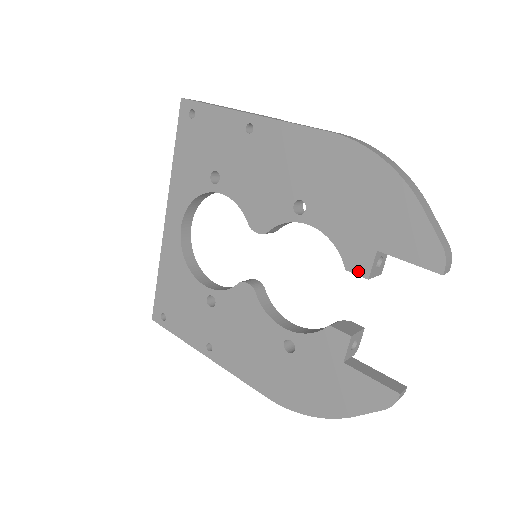
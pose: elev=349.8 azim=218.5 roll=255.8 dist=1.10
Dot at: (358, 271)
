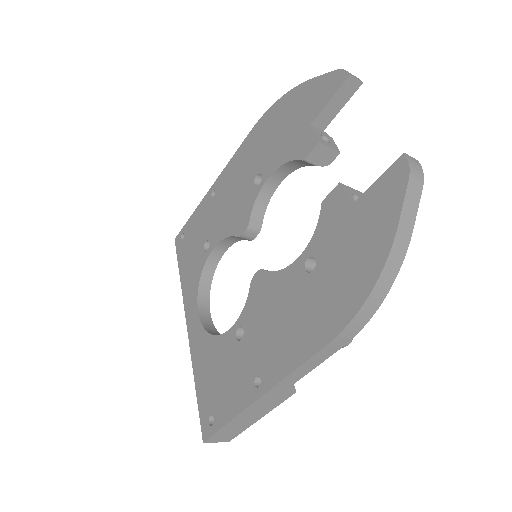
Dot at: (310, 149)
